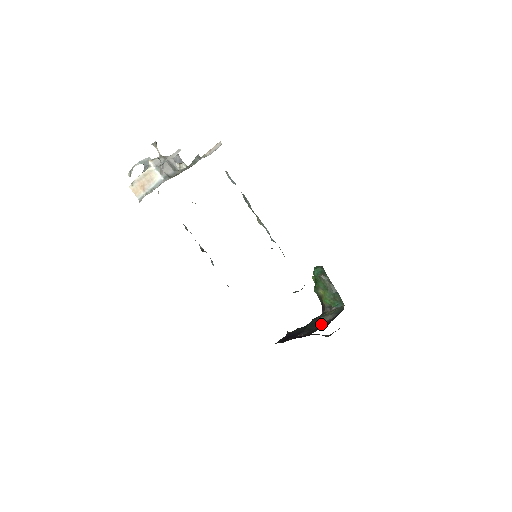
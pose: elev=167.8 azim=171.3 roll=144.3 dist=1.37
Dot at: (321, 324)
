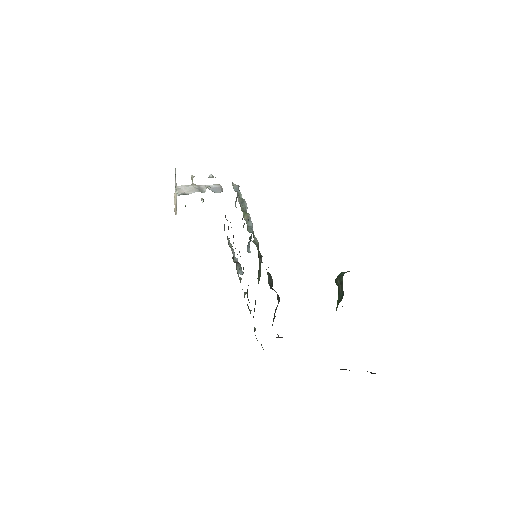
Dot at: occluded
